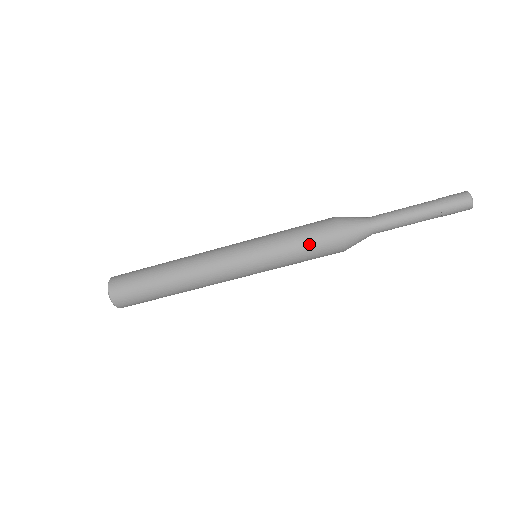
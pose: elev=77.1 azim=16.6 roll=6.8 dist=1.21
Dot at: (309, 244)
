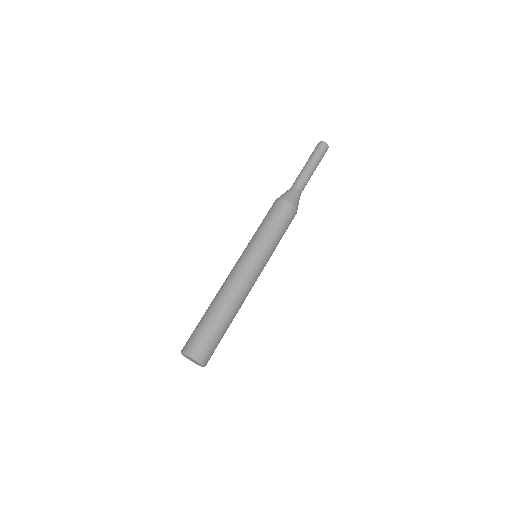
Dot at: (275, 217)
